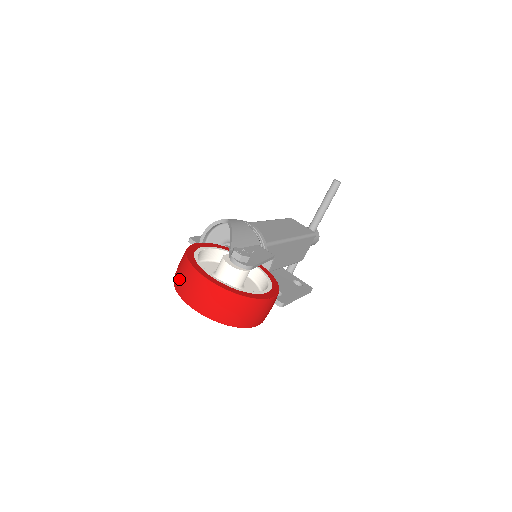
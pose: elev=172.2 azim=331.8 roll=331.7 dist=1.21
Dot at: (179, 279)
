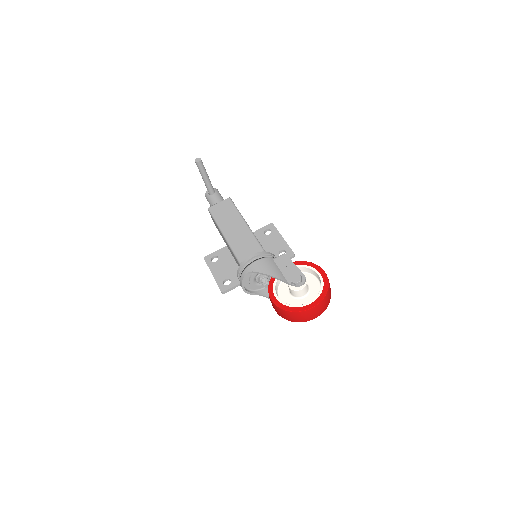
Dot at: (298, 319)
